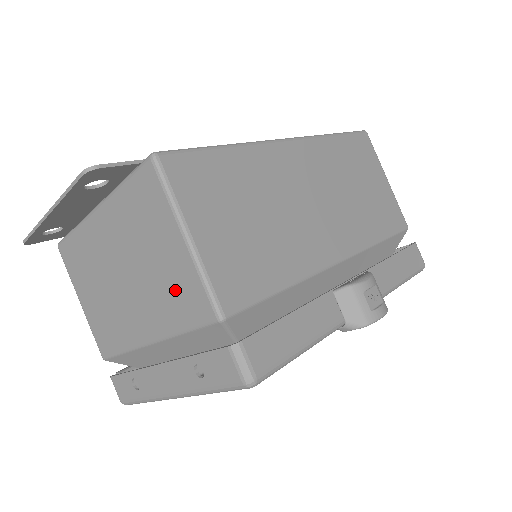
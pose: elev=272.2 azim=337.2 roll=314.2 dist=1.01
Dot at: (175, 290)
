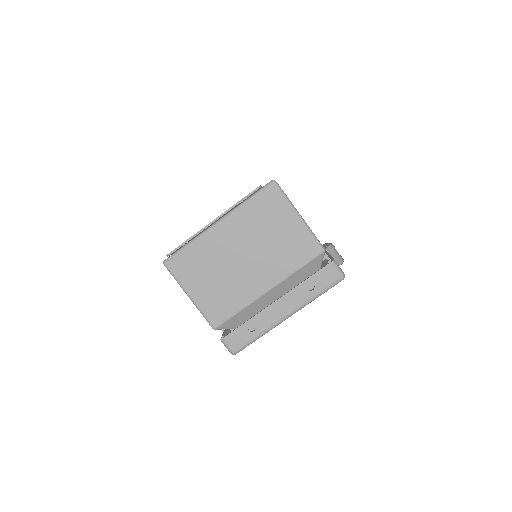
Dot at: (292, 247)
